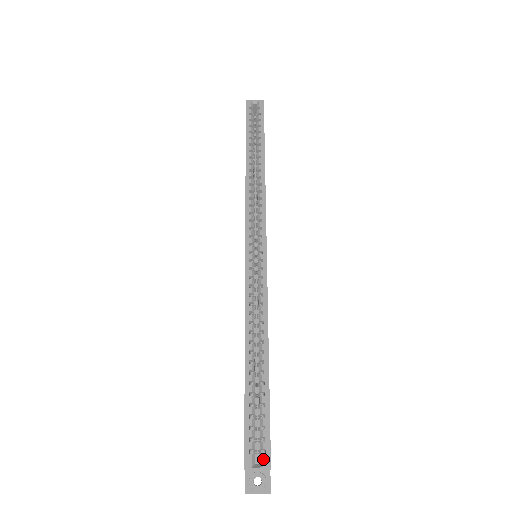
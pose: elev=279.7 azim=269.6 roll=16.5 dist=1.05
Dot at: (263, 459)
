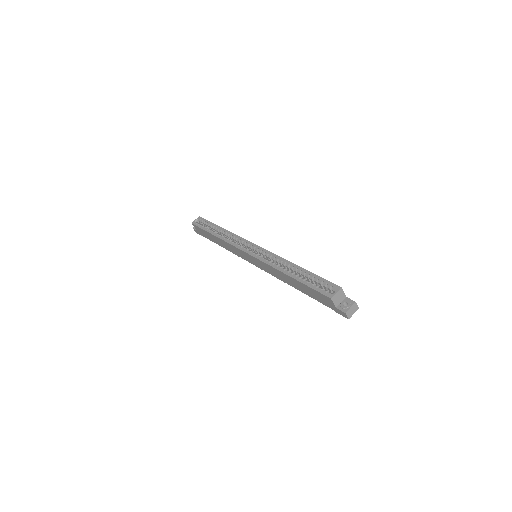
Dot at: (334, 288)
